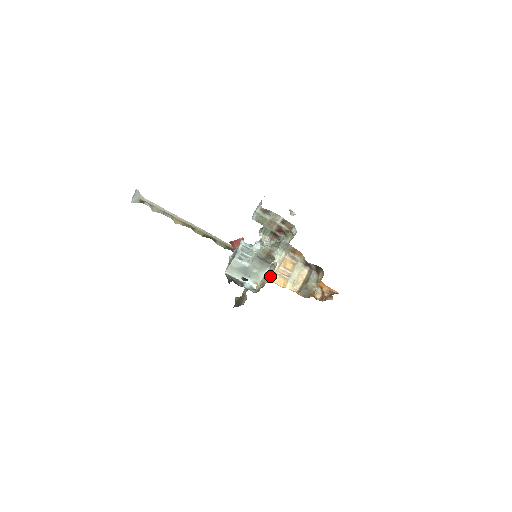
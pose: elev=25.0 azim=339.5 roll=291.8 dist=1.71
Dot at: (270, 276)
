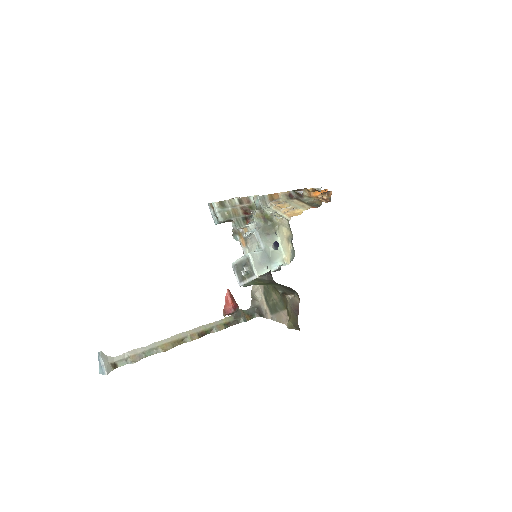
Dot at: (285, 227)
